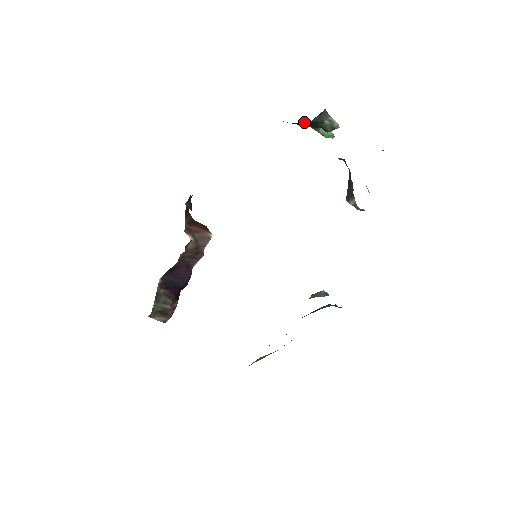
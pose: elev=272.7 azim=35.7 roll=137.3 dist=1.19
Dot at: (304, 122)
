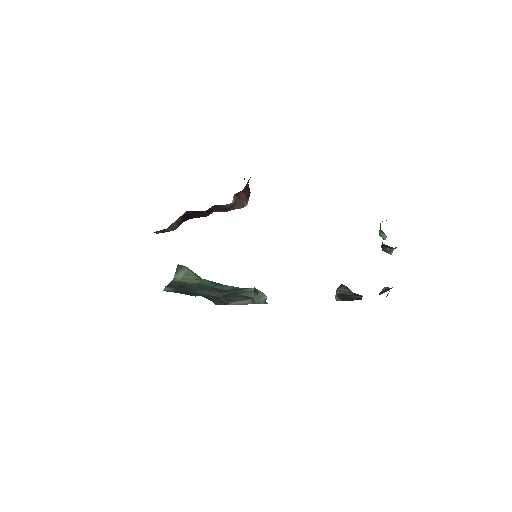
Dot at: occluded
